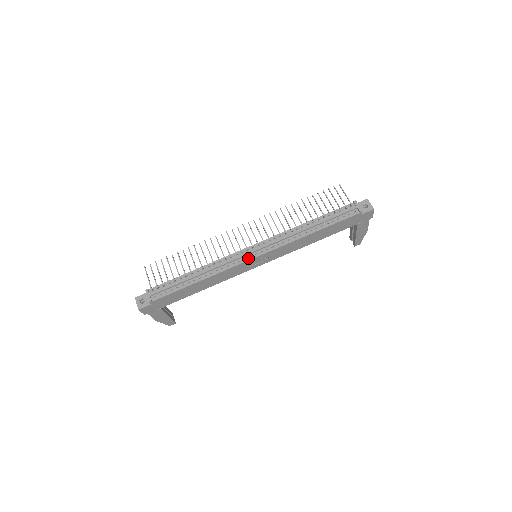
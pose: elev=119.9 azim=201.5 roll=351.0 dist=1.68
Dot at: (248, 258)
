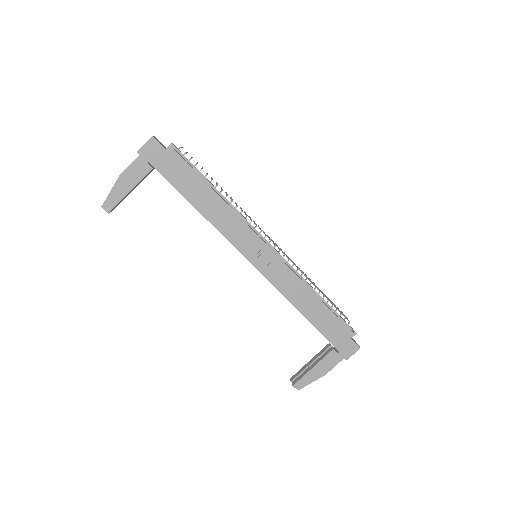
Dot at: (262, 239)
